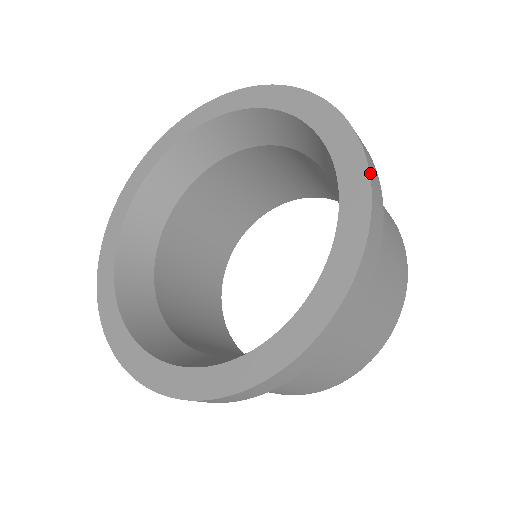
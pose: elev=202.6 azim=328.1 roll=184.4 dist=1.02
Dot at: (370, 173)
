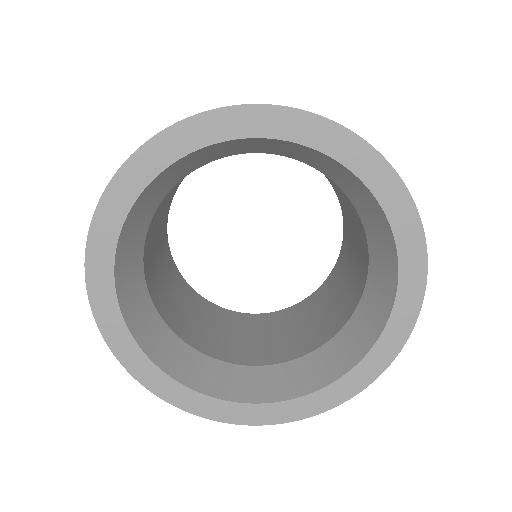
Dot at: (375, 379)
